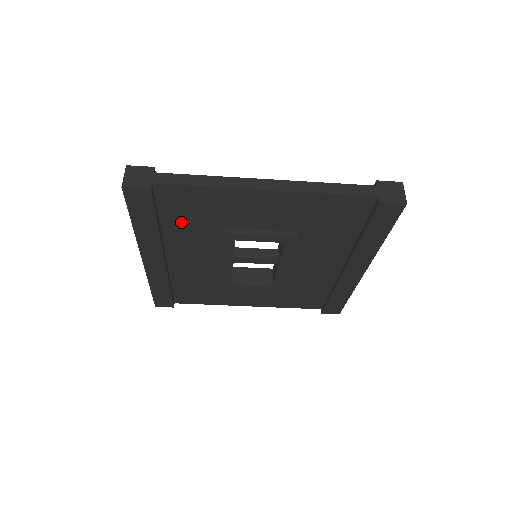
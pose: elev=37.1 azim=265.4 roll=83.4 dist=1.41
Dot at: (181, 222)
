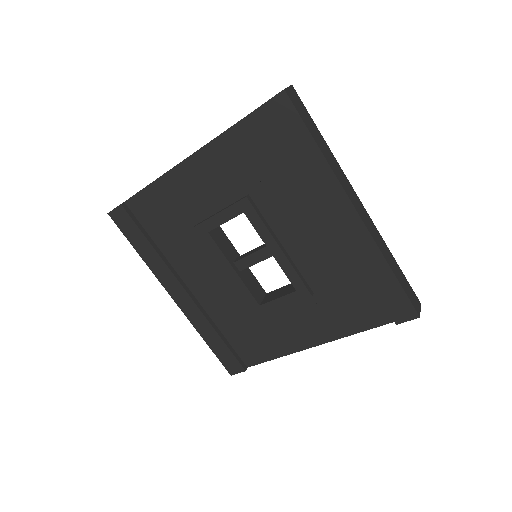
Dot at: (167, 236)
